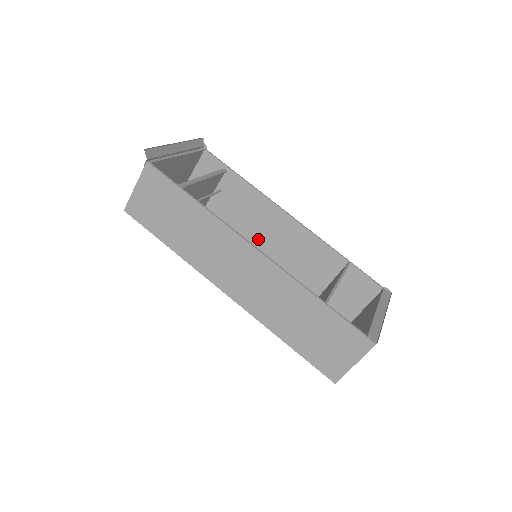
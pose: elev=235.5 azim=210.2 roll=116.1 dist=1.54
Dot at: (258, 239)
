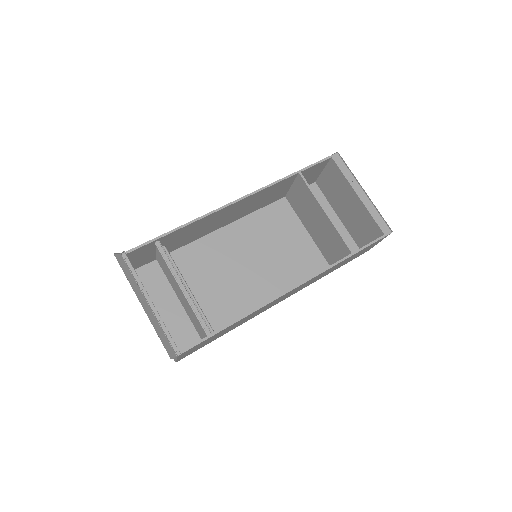
Dot at: (218, 226)
